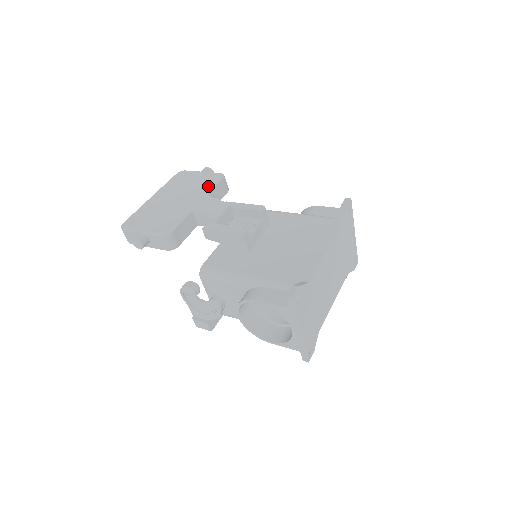
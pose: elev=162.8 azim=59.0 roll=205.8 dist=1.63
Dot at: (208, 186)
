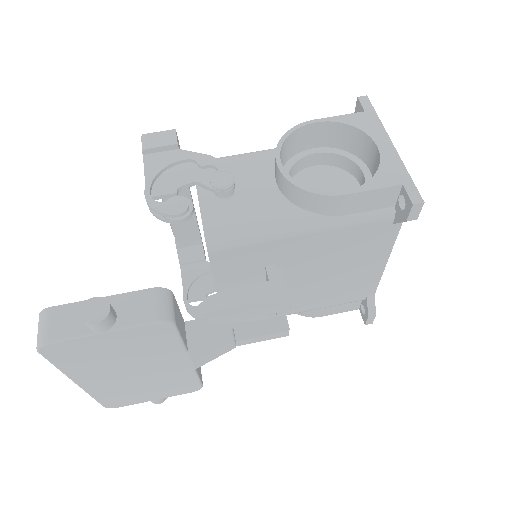
Dot at: (169, 346)
